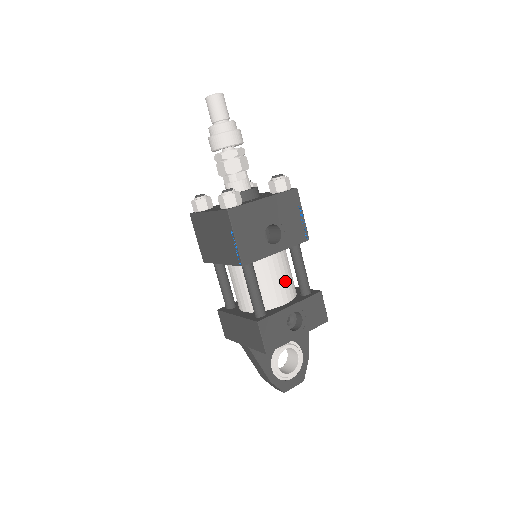
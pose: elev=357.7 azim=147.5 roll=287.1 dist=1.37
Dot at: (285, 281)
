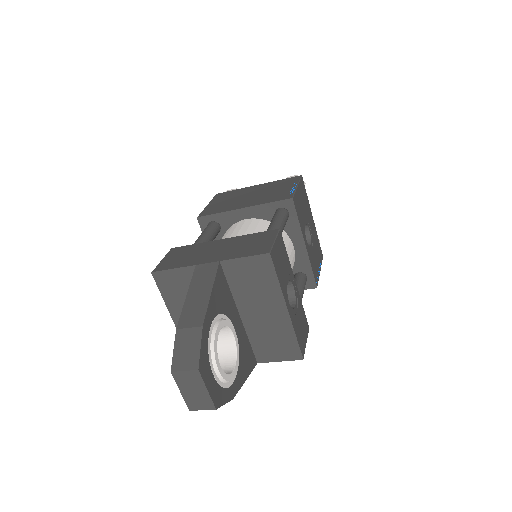
Dot at: occluded
